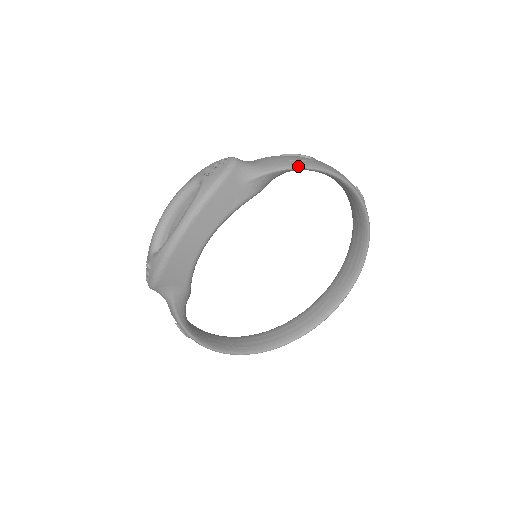
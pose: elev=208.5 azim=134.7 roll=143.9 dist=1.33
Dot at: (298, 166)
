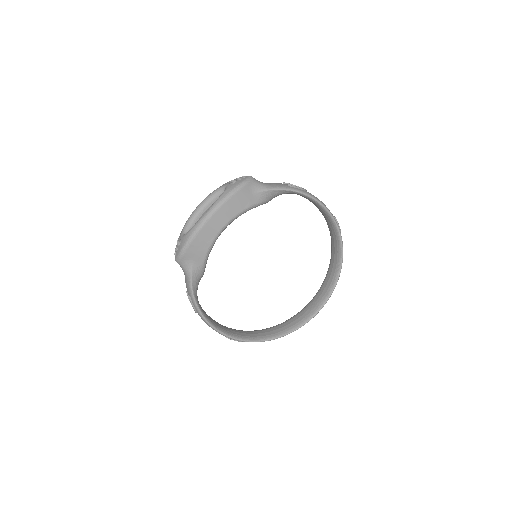
Dot at: (294, 189)
